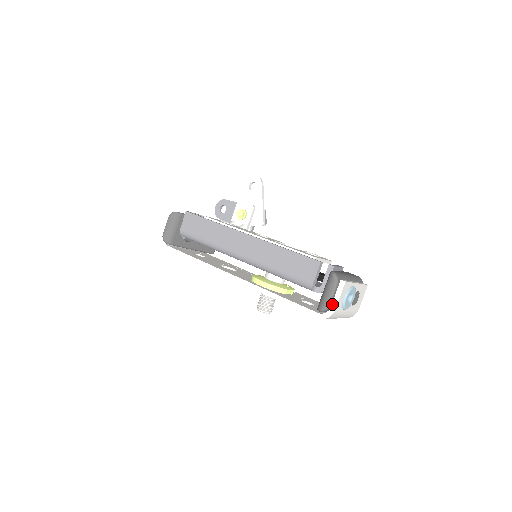
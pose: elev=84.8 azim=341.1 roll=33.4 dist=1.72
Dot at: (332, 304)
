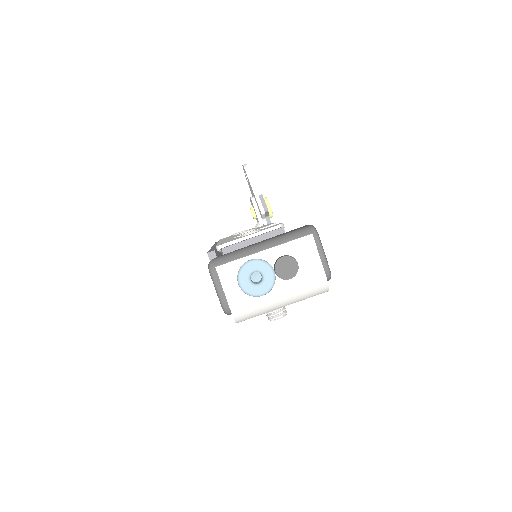
Dot at: (227, 301)
